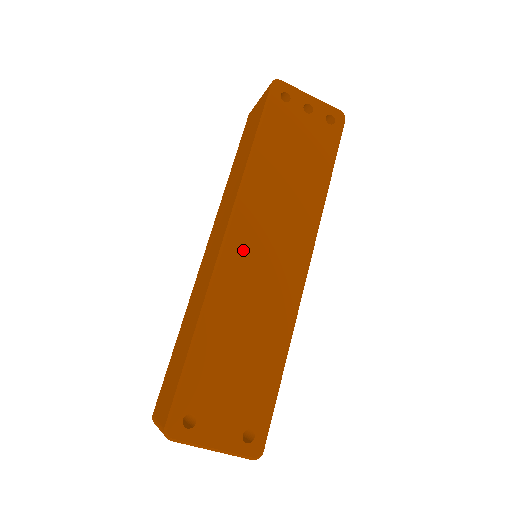
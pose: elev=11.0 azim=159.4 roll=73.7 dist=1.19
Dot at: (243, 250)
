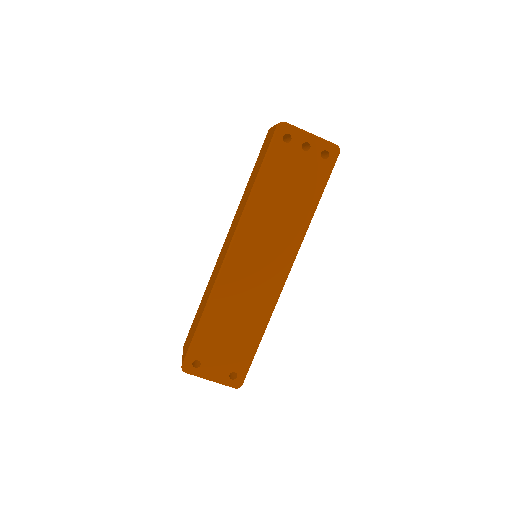
Dot at: (240, 261)
